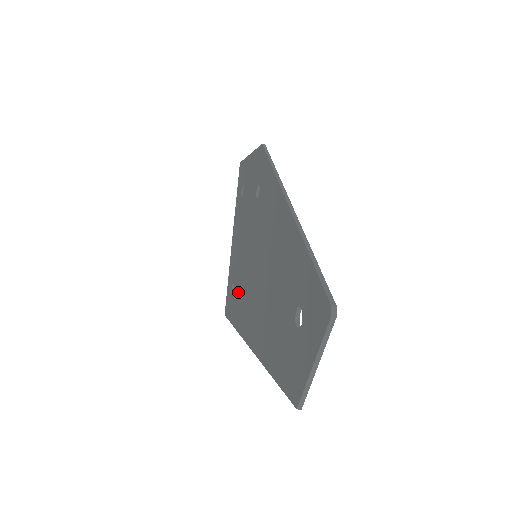
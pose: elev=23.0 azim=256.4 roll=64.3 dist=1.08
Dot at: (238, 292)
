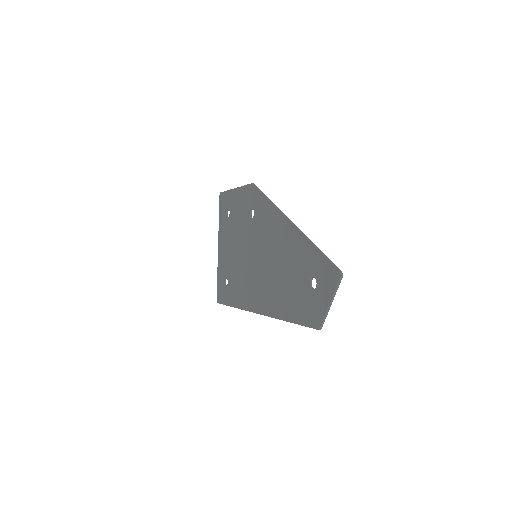
Dot at: (236, 283)
